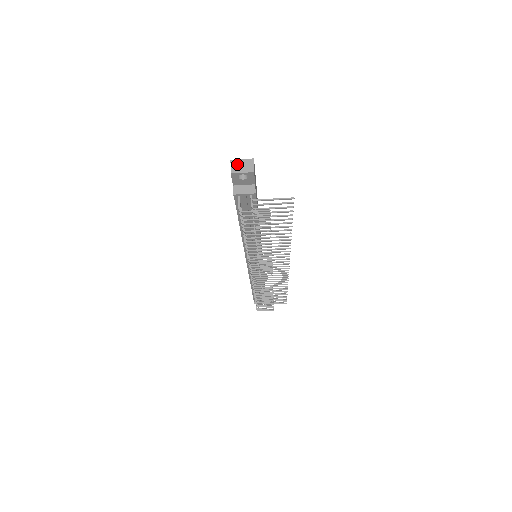
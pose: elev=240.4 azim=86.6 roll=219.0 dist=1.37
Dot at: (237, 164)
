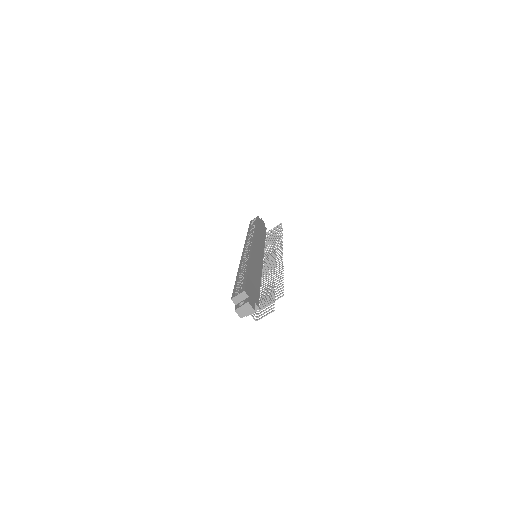
Dot at: (240, 311)
